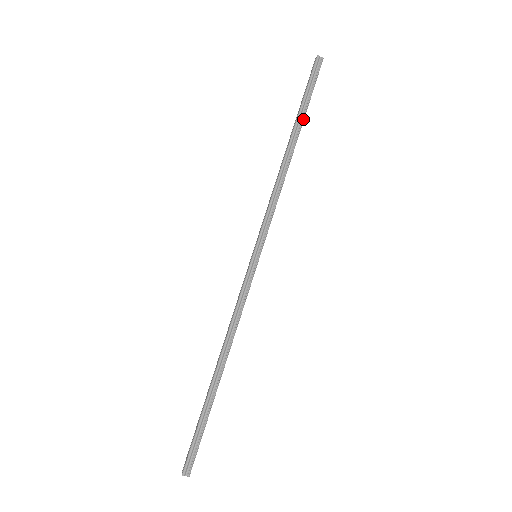
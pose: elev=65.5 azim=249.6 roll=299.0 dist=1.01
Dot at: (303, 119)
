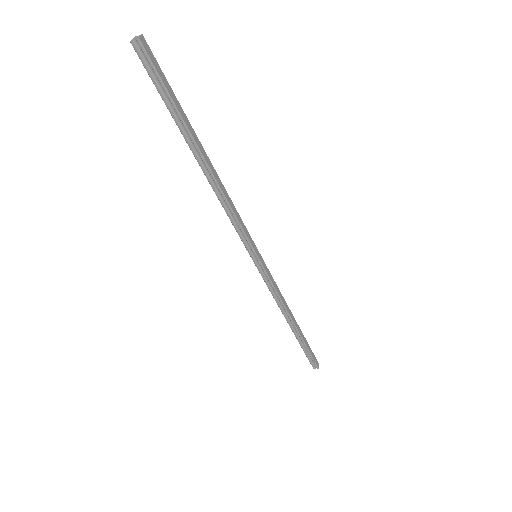
Dot at: (187, 129)
